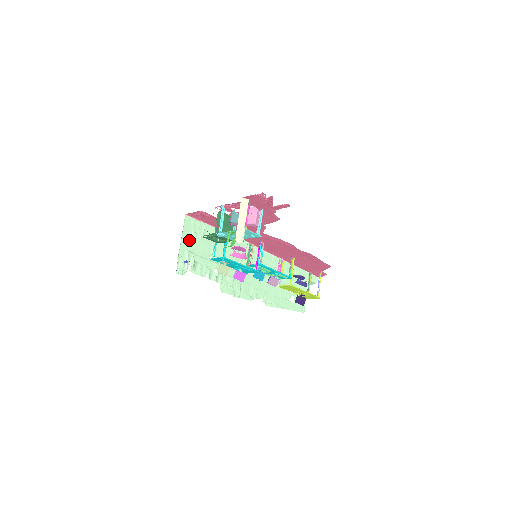
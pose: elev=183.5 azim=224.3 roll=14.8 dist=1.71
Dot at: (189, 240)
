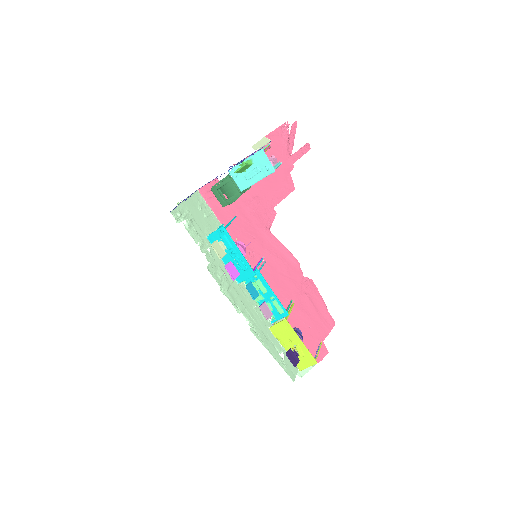
Dot at: (193, 207)
